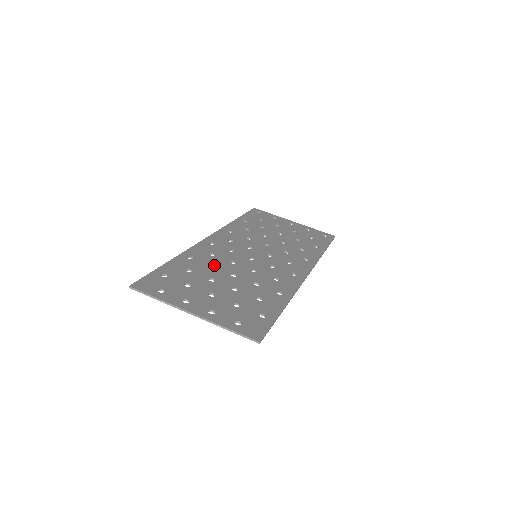
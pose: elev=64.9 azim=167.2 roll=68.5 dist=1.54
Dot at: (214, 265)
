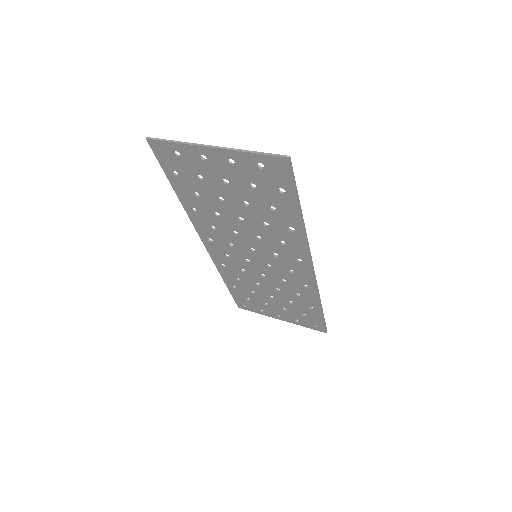
Dot at: (219, 215)
